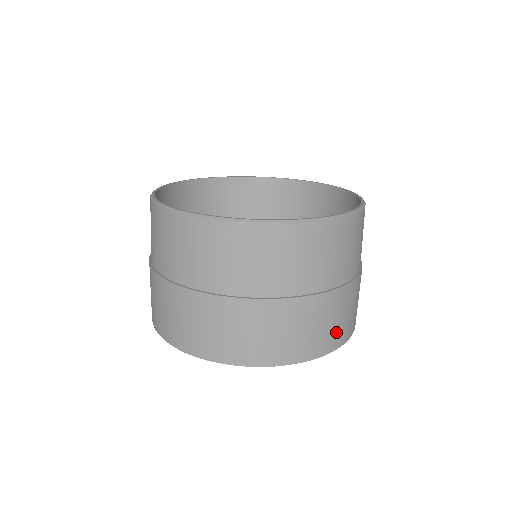
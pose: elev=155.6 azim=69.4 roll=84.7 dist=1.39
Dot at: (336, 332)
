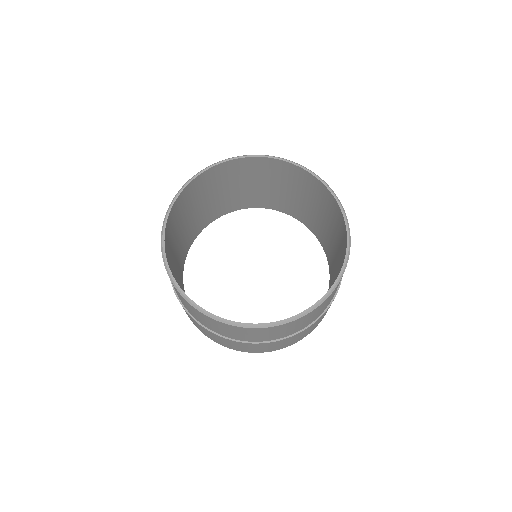
Dot at: (314, 327)
